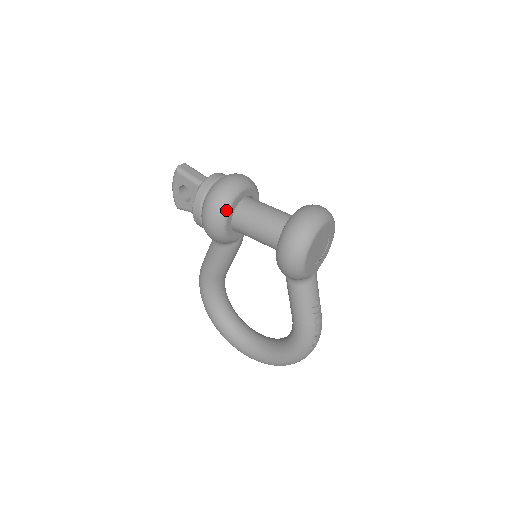
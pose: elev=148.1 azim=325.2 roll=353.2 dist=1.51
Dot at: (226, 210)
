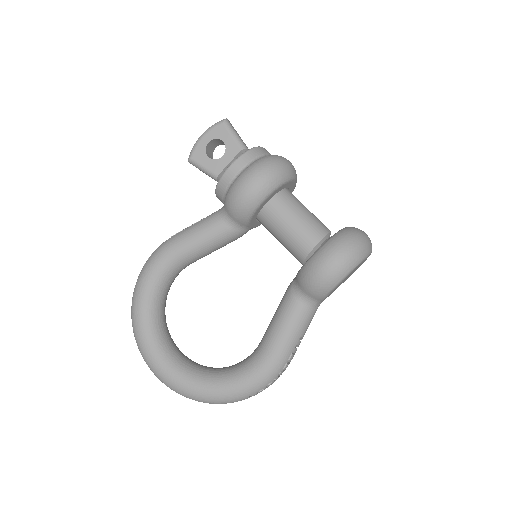
Dot at: (277, 184)
